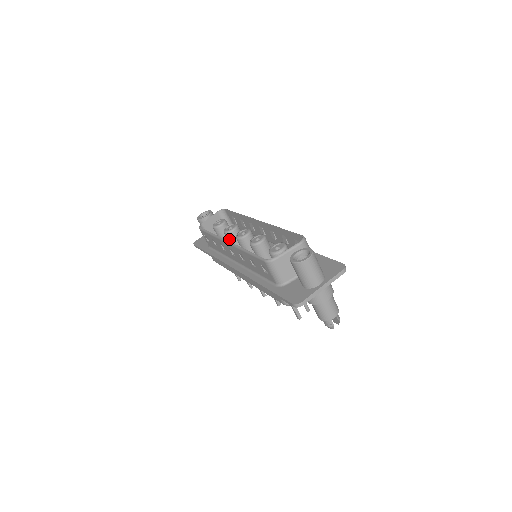
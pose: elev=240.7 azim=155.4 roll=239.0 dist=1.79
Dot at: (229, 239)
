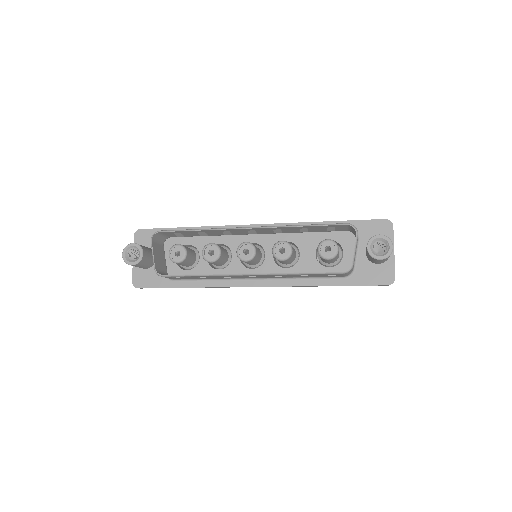
Dot at: (217, 263)
